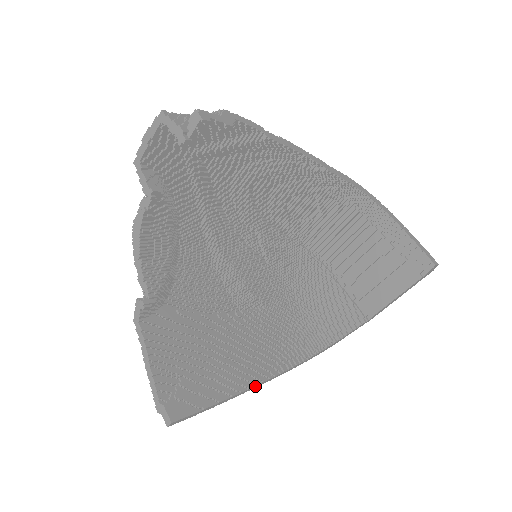
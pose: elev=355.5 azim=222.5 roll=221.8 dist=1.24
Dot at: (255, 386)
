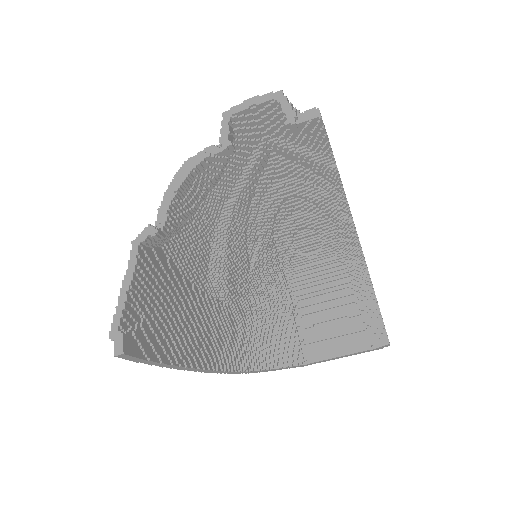
Dot at: (191, 368)
